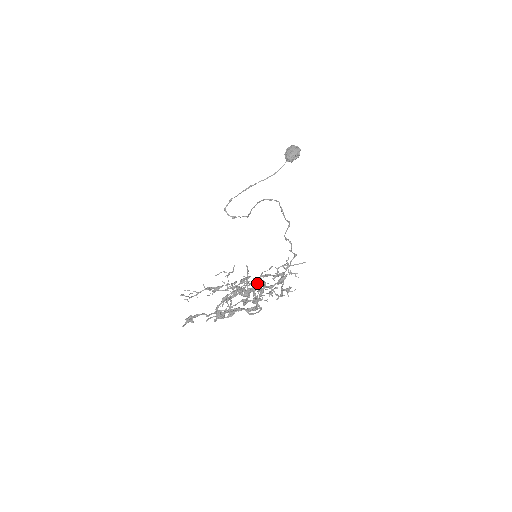
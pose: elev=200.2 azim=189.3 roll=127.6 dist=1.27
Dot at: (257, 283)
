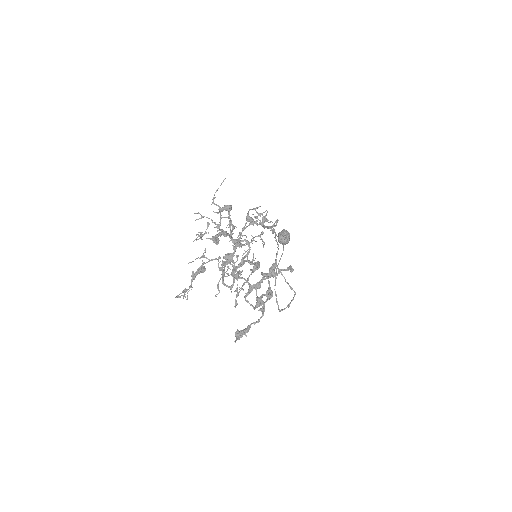
Dot at: occluded
